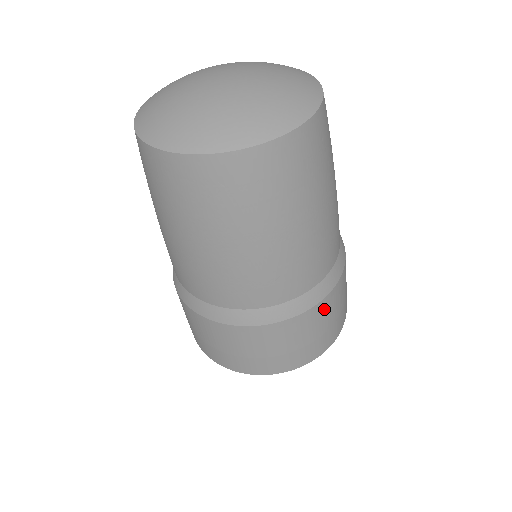
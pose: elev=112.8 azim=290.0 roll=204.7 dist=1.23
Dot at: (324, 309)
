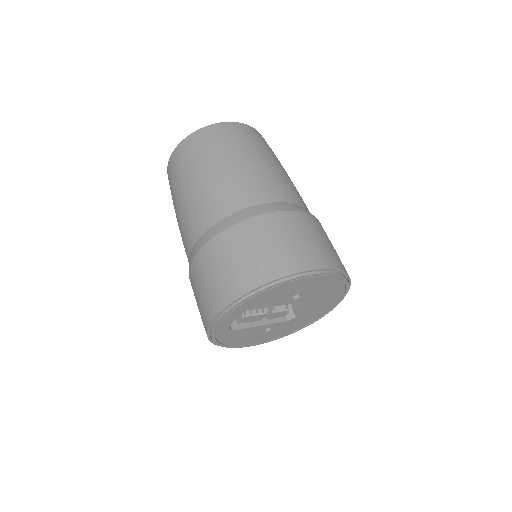
Dot at: (315, 224)
